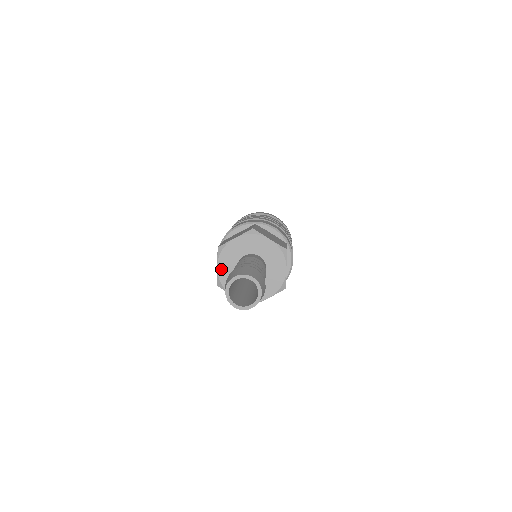
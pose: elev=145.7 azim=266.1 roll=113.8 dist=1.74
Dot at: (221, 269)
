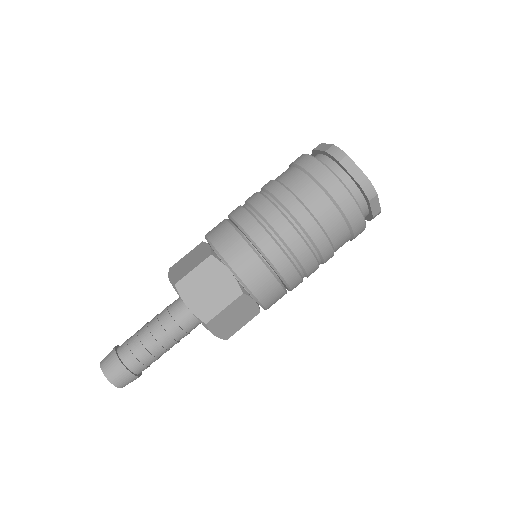
Dot at: occluded
